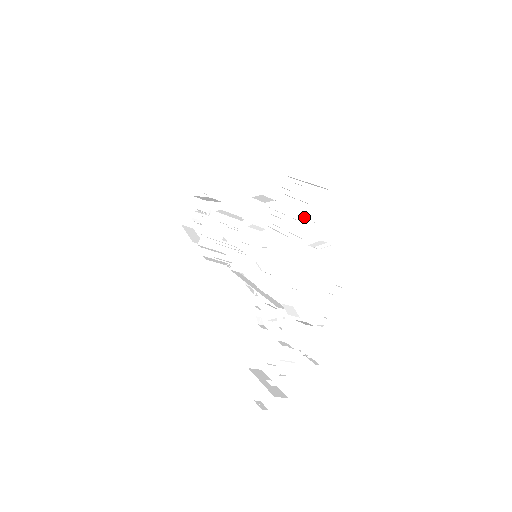
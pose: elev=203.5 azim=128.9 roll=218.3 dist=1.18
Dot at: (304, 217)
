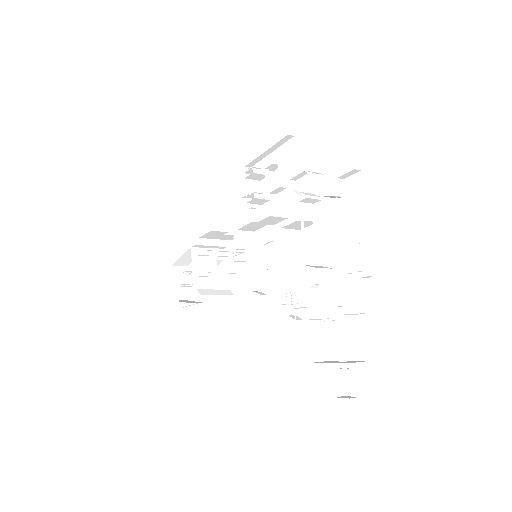
Dot at: (281, 179)
